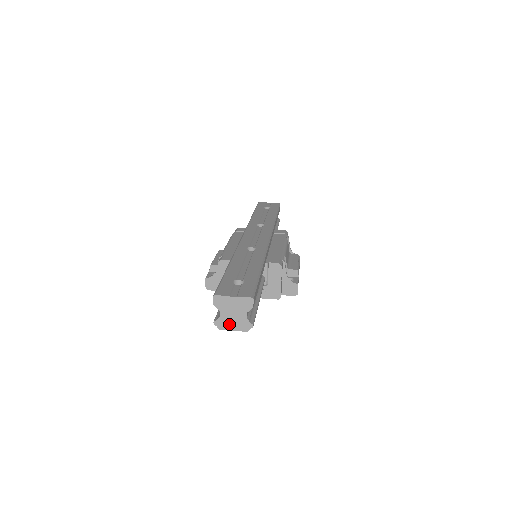
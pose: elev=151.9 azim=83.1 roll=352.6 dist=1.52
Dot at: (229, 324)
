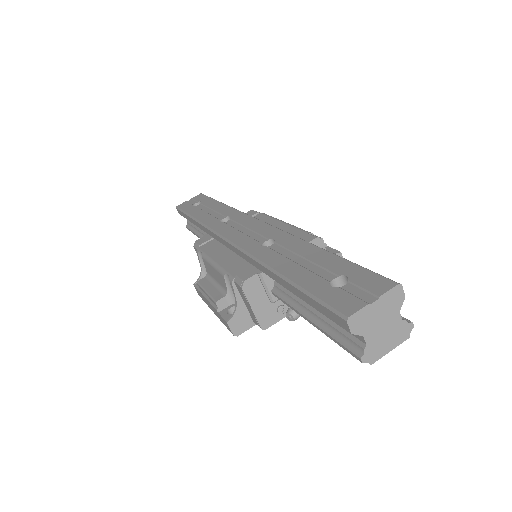
Dot at: (382, 346)
